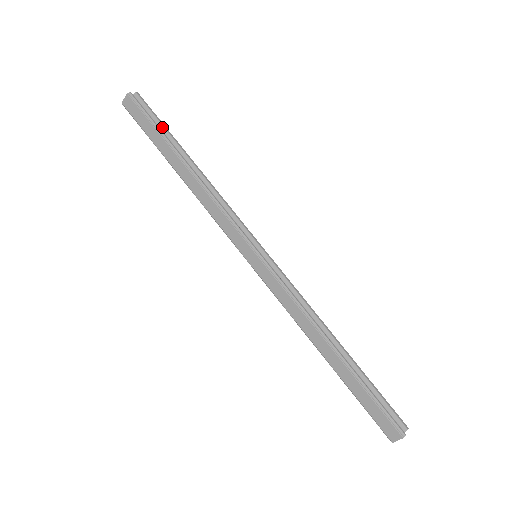
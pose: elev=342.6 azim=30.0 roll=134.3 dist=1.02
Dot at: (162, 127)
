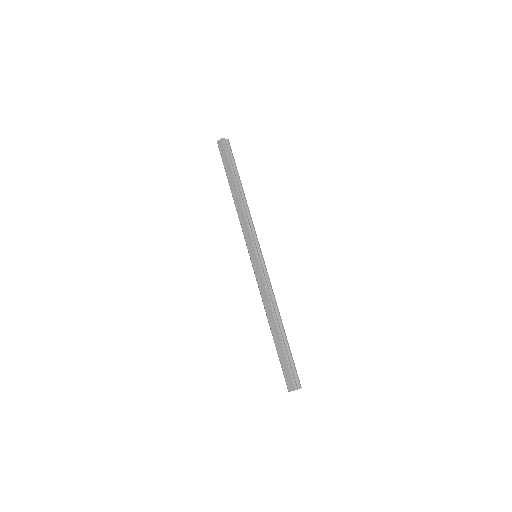
Dot at: (234, 164)
